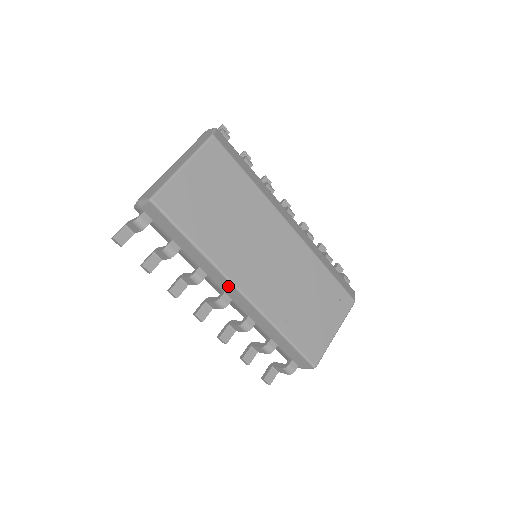
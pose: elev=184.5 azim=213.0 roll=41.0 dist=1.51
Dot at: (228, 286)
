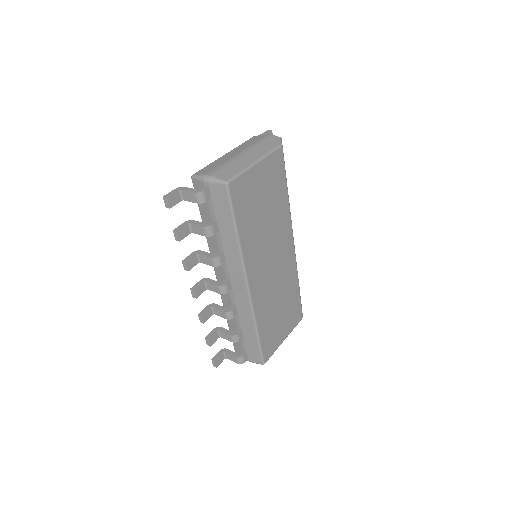
Dot at: (239, 278)
